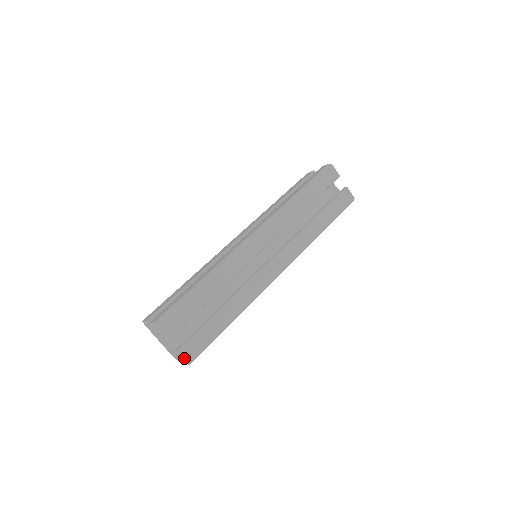
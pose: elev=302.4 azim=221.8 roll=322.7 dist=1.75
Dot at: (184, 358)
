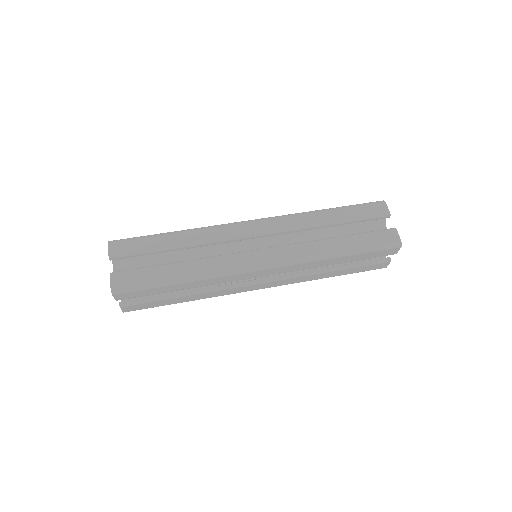
Dot at: (111, 284)
